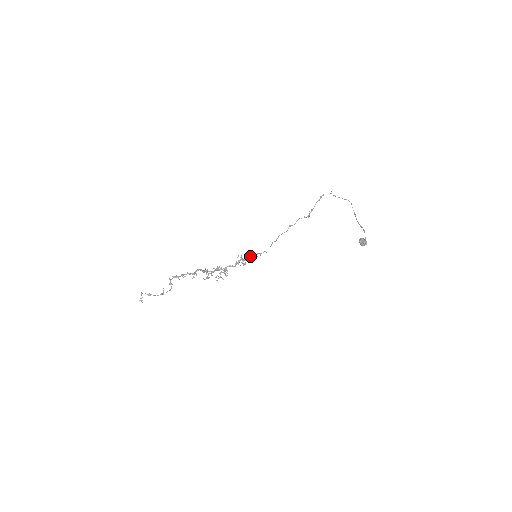
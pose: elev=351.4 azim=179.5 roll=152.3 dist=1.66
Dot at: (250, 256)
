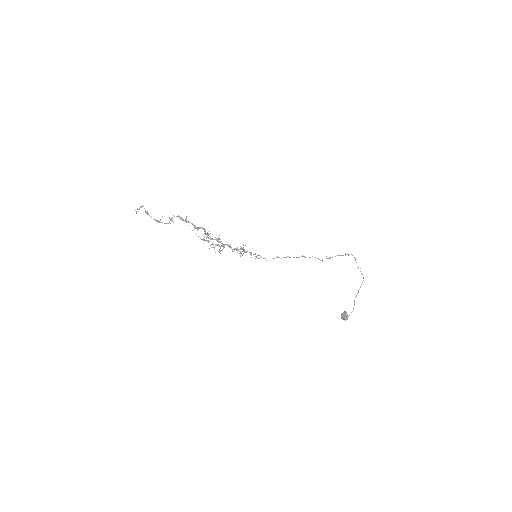
Dot at: occluded
